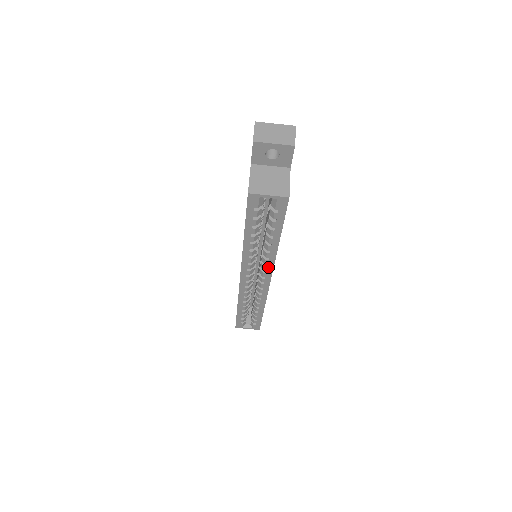
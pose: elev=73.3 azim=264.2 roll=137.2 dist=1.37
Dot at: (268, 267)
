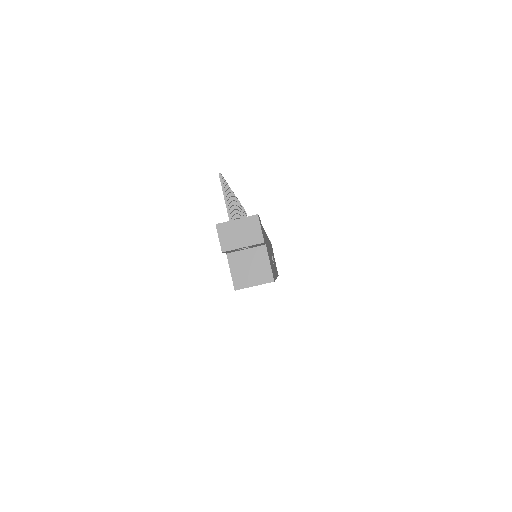
Dot at: occluded
